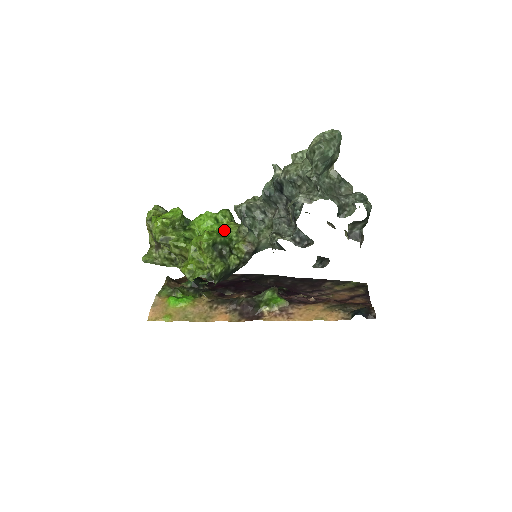
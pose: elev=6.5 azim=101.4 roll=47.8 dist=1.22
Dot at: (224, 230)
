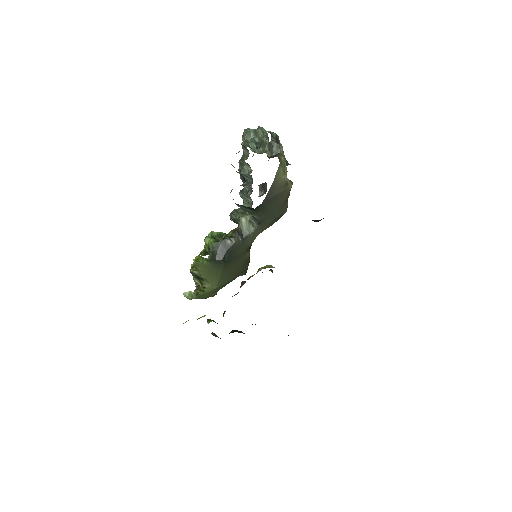
Dot at: occluded
